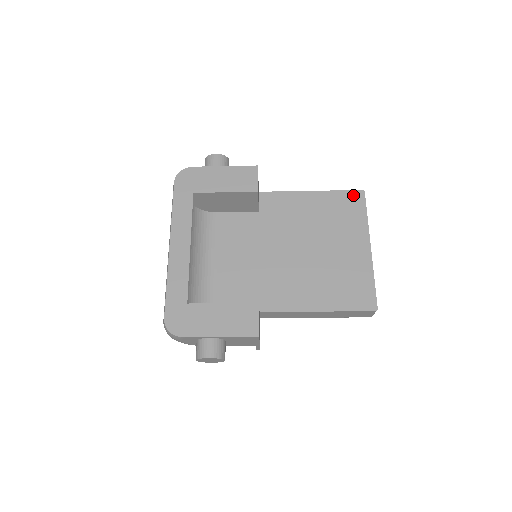
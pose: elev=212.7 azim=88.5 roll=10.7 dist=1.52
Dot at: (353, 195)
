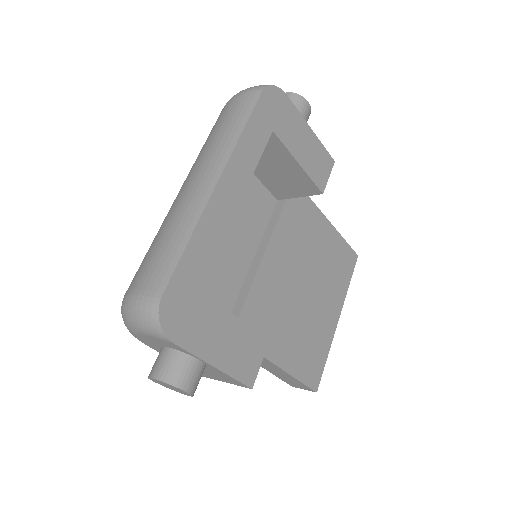
Dot at: (351, 254)
